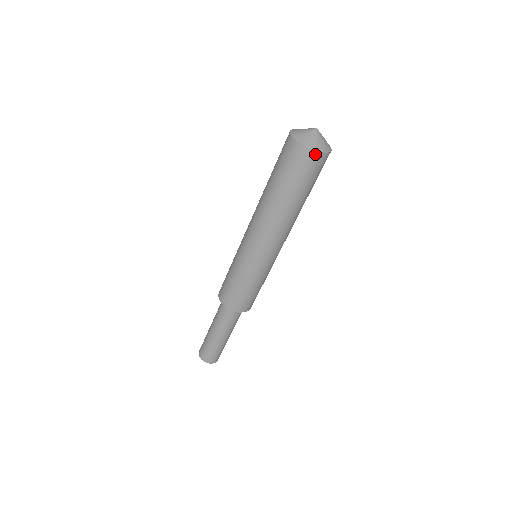
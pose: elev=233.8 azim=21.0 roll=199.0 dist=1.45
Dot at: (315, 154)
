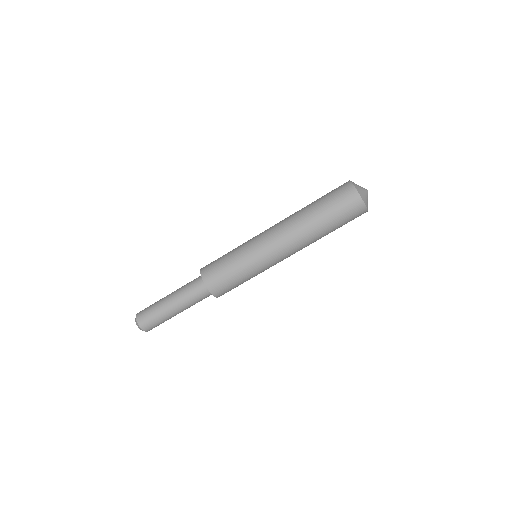
Dot at: (357, 197)
